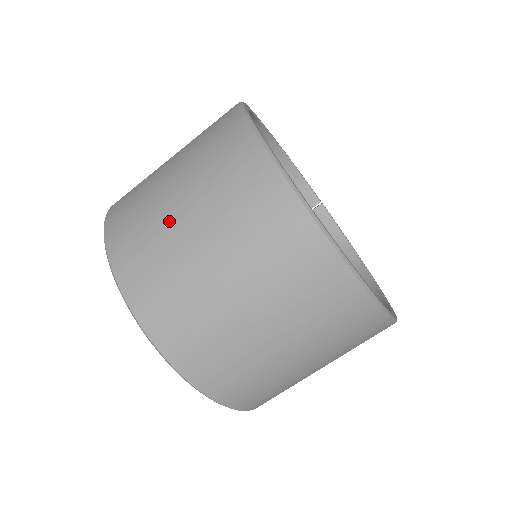
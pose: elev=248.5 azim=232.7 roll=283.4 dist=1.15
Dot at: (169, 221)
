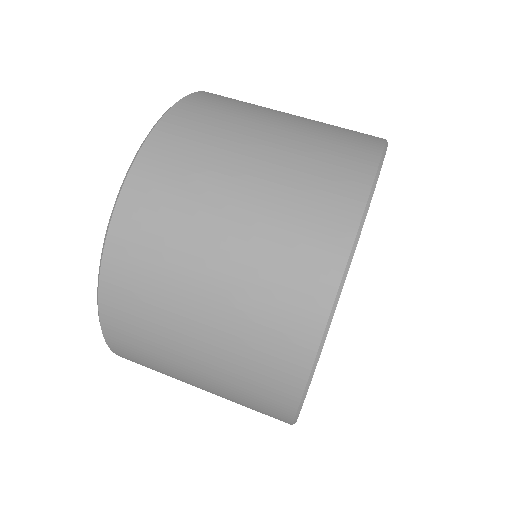
Dot at: occluded
